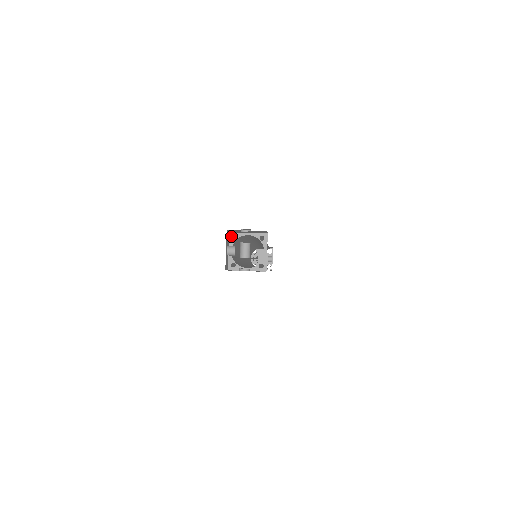
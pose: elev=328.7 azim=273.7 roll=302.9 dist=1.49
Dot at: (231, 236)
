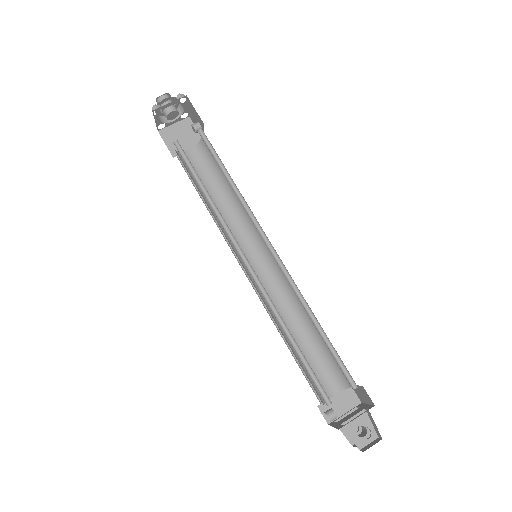
Dot at: occluded
